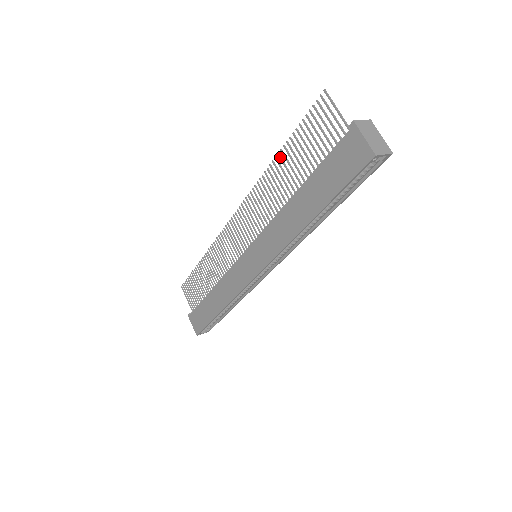
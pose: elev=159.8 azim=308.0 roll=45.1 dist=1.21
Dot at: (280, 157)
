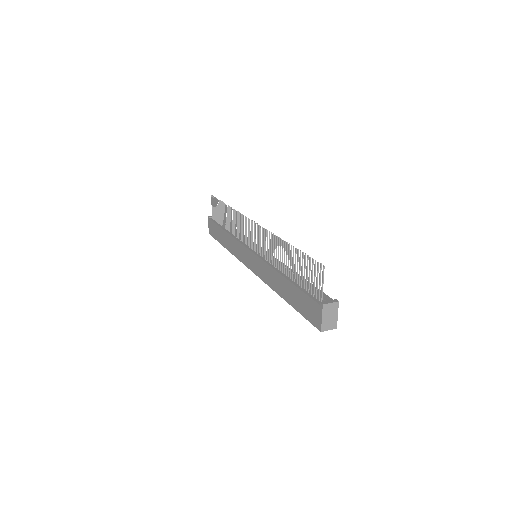
Dot at: (289, 248)
